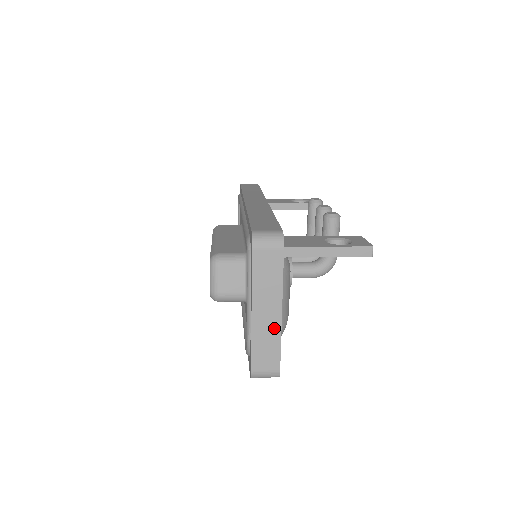
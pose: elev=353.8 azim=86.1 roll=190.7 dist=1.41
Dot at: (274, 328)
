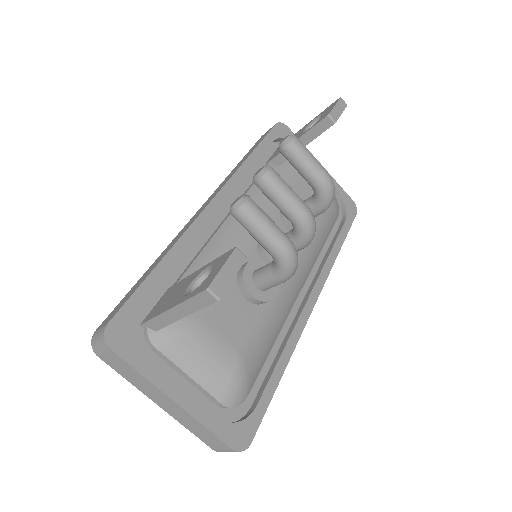
Dot at: (185, 415)
